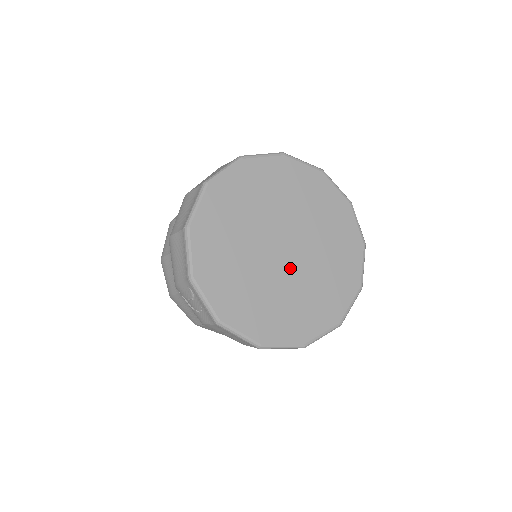
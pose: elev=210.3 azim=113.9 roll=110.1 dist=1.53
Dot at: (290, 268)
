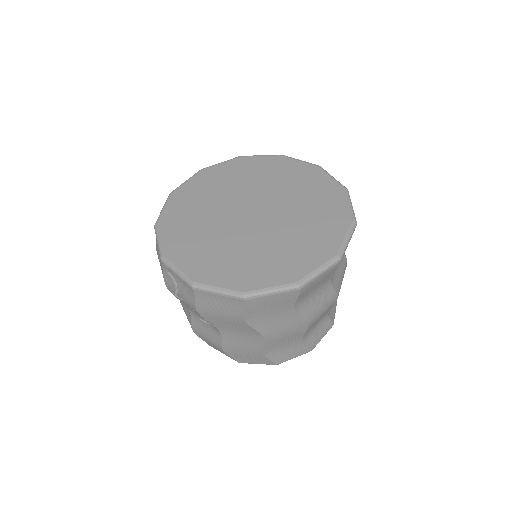
Dot at: (263, 226)
